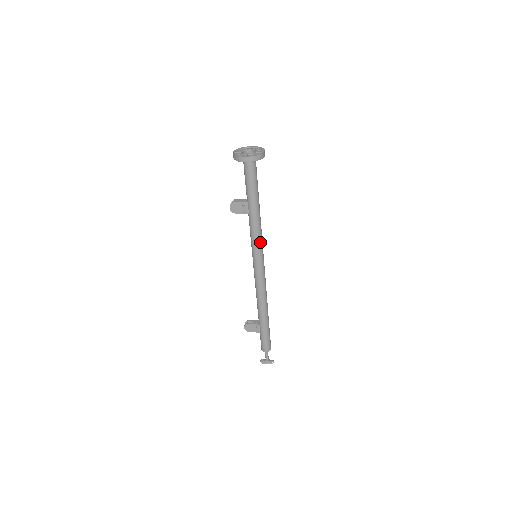
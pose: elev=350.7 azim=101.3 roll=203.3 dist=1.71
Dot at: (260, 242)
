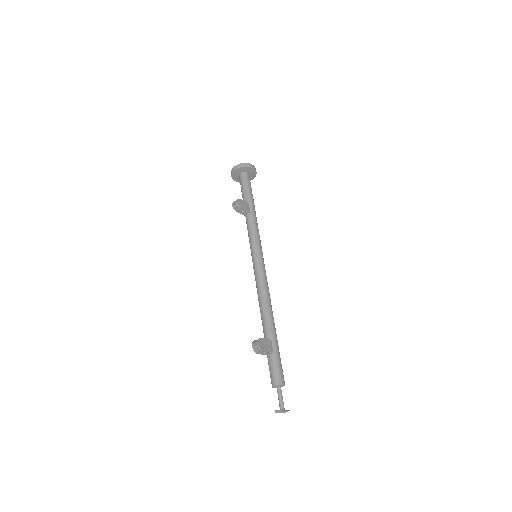
Dot at: (260, 240)
